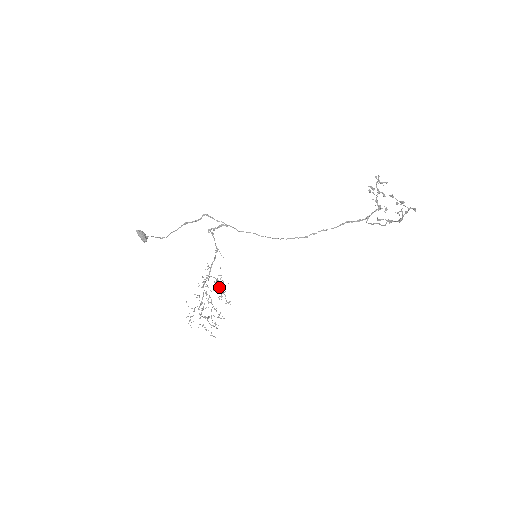
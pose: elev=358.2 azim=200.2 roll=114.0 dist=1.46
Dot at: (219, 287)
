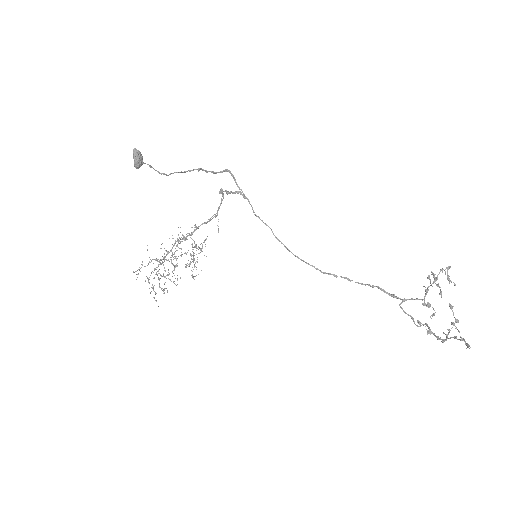
Dot at: (193, 255)
